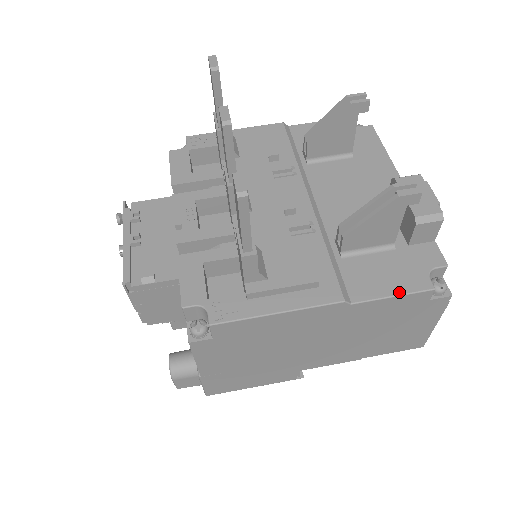
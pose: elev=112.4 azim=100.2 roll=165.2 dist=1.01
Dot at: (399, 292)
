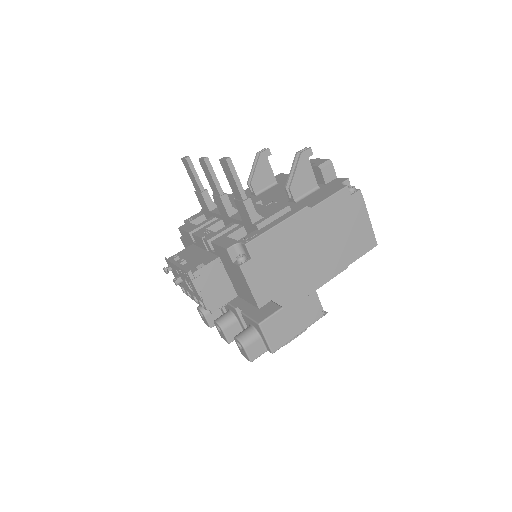
Dot at: (331, 194)
